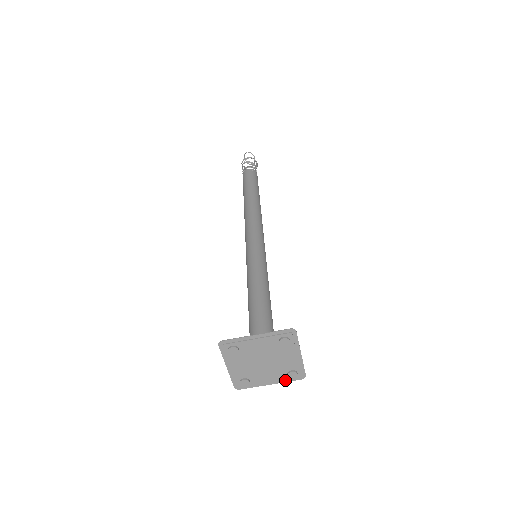
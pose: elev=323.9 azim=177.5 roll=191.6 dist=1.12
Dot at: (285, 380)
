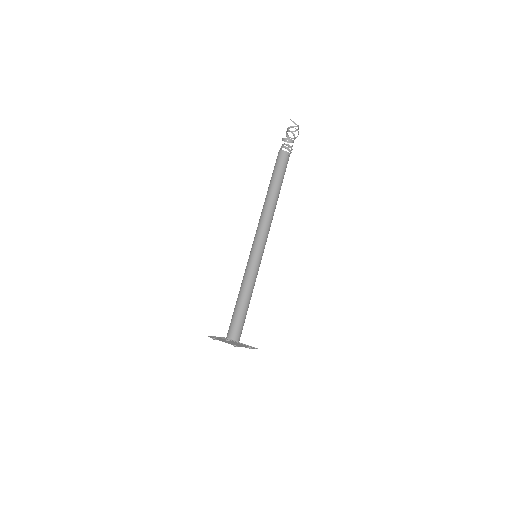
Dot at: occluded
